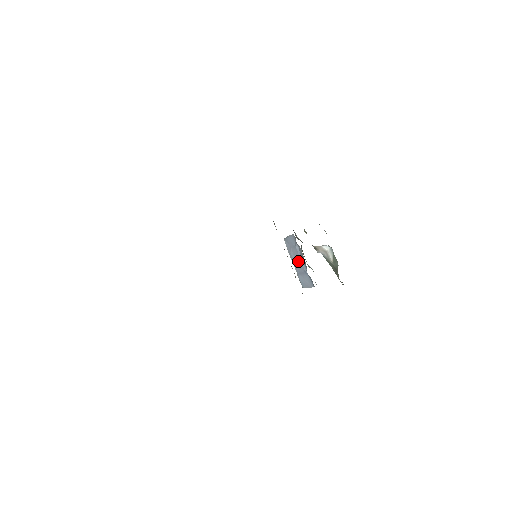
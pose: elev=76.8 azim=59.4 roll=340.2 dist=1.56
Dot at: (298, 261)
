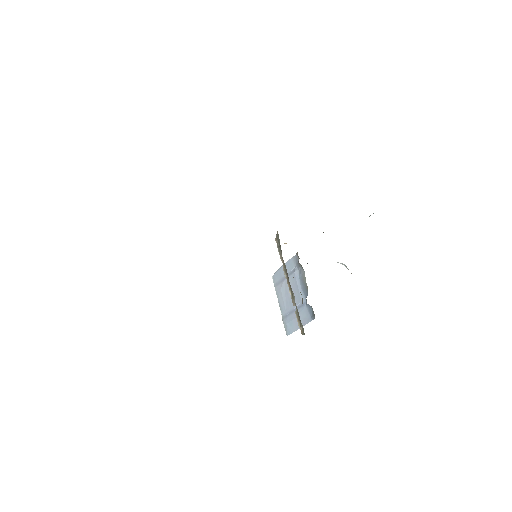
Dot at: occluded
